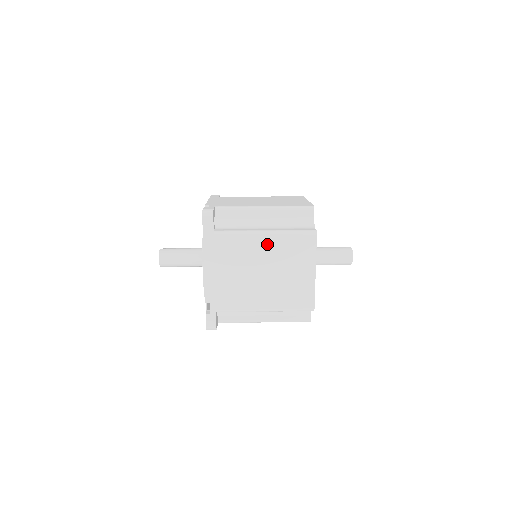
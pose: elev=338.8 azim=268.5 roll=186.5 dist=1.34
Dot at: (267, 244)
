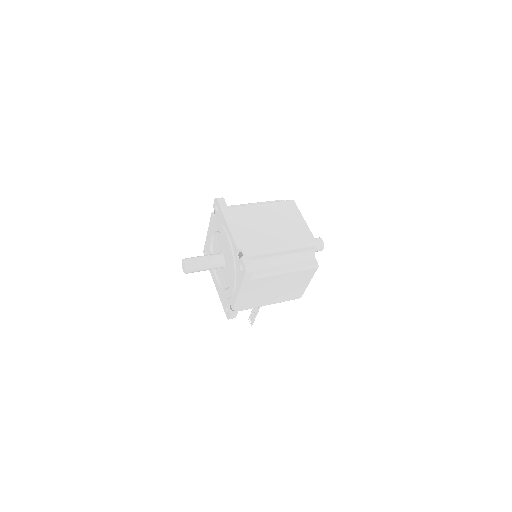
Dot at: (265, 209)
